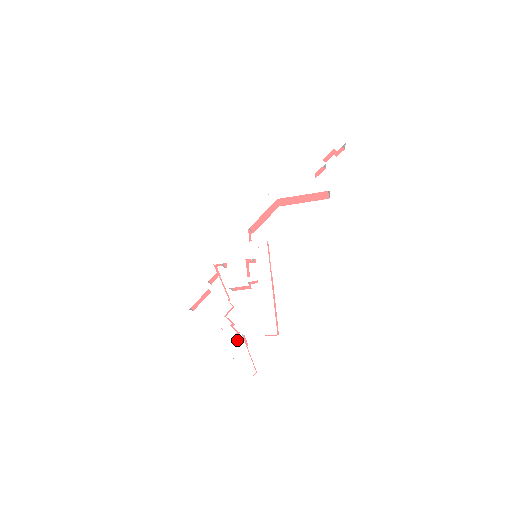
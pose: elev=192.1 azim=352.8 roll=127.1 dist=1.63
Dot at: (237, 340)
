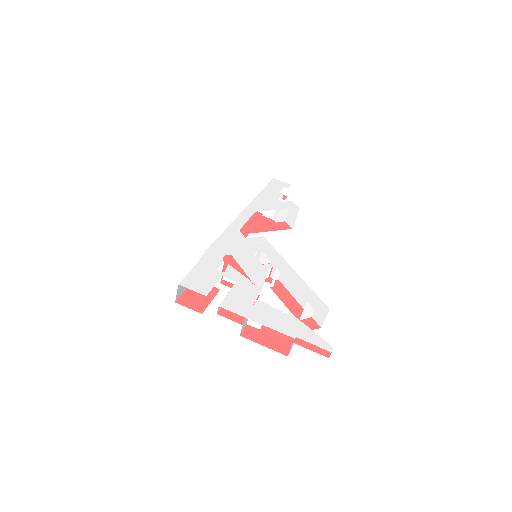
Dot at: (288, 318)
